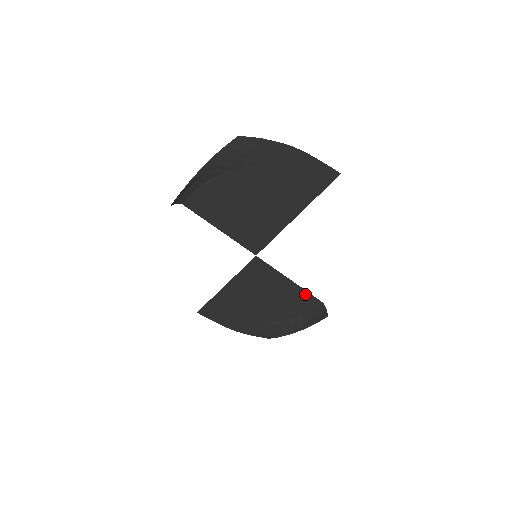
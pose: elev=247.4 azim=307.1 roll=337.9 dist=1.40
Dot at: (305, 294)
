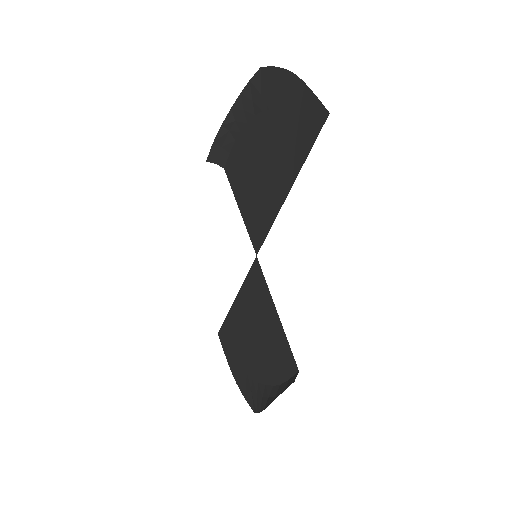
Dot at: (286, 344)
